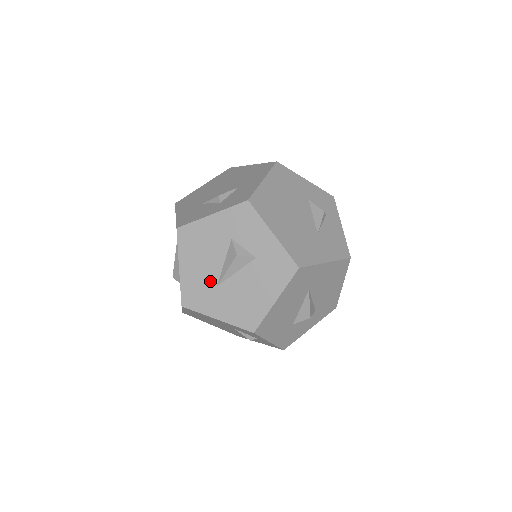
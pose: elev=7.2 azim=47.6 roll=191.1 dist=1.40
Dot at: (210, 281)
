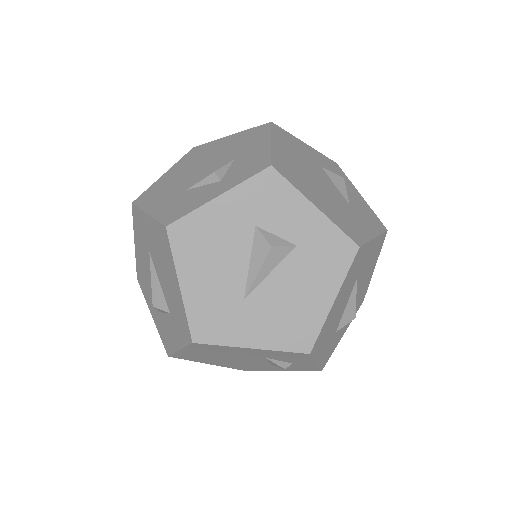
Dot at: (232, 294)
